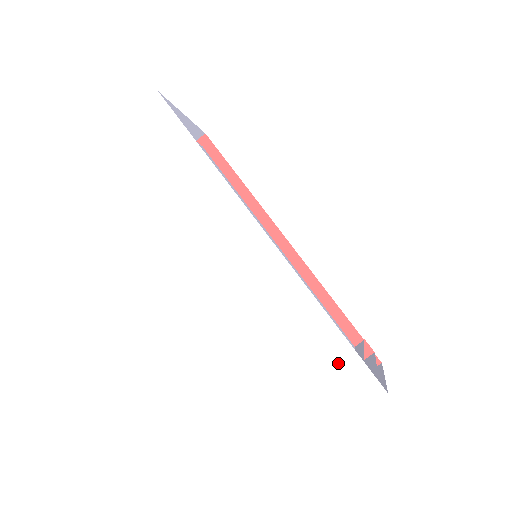
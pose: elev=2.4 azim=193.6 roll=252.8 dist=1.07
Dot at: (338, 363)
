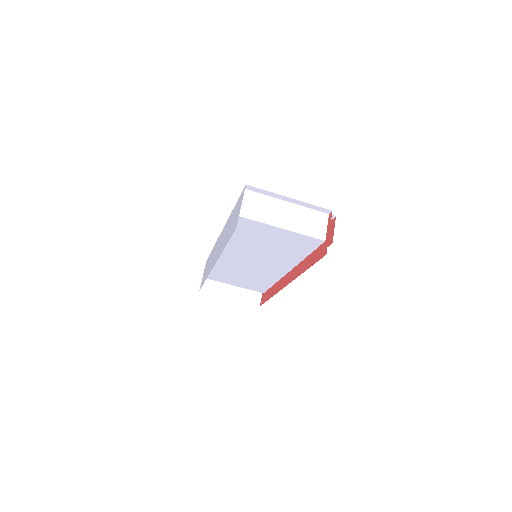
Dot at: occluded
